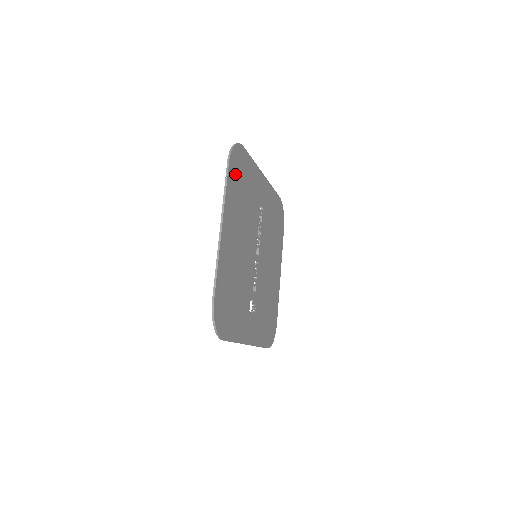
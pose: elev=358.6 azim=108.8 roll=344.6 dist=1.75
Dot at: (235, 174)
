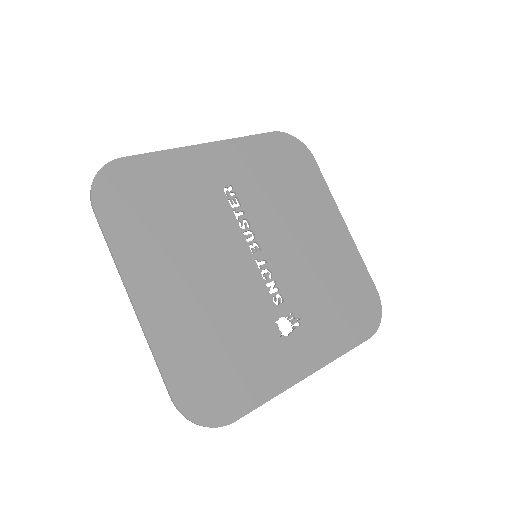
Dot at: (122, 209)
